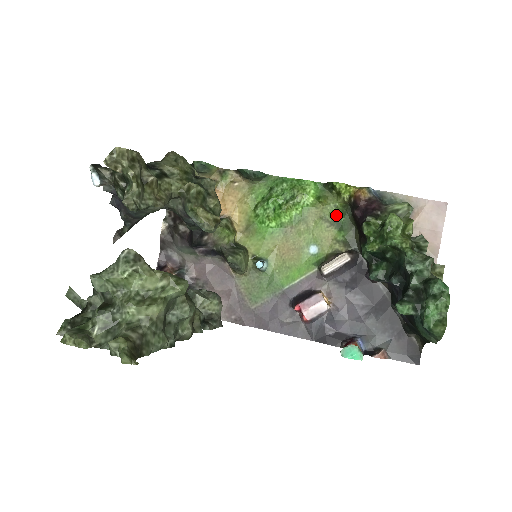
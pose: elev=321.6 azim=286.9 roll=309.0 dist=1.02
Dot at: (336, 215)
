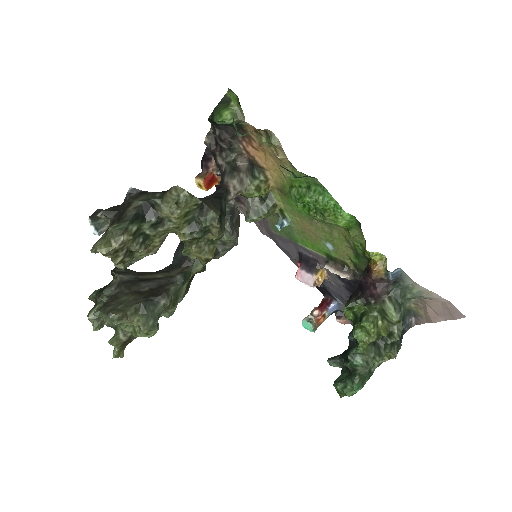
Dot at: (358, 248)
